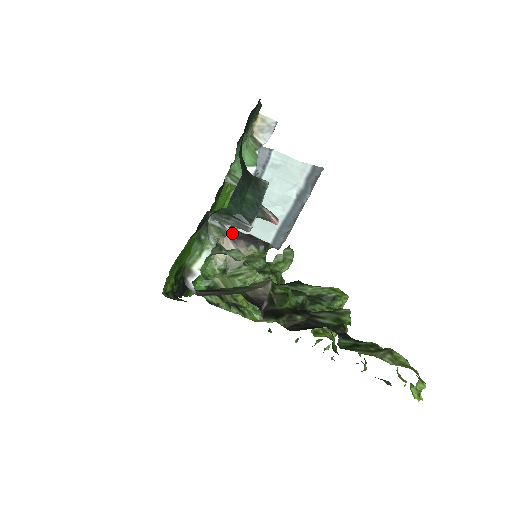
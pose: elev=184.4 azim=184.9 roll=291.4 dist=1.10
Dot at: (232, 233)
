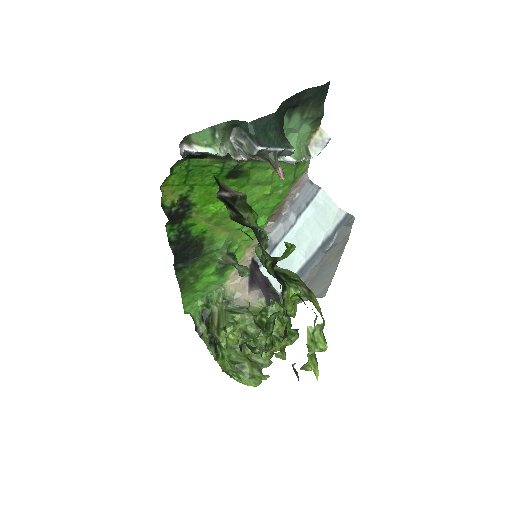
Dot at: (254, 275)
